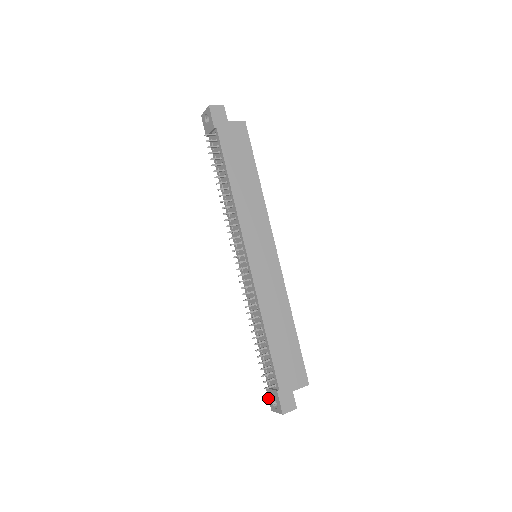
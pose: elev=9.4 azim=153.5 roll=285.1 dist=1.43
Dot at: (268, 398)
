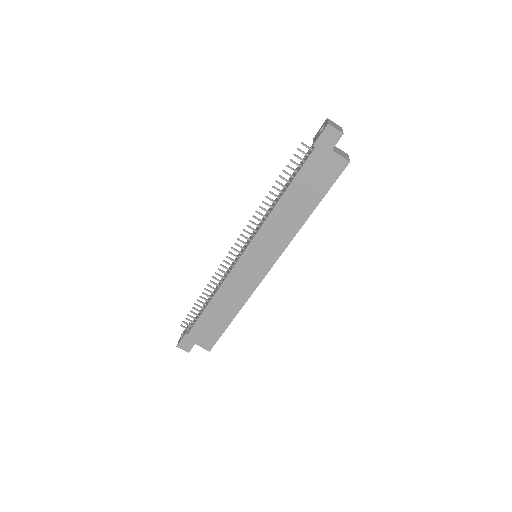
Dot at: occluded
